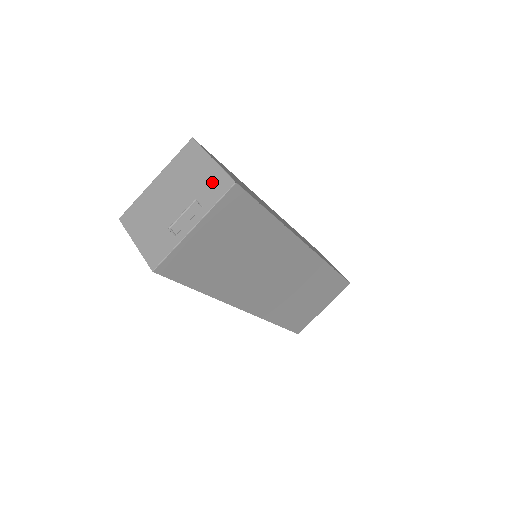
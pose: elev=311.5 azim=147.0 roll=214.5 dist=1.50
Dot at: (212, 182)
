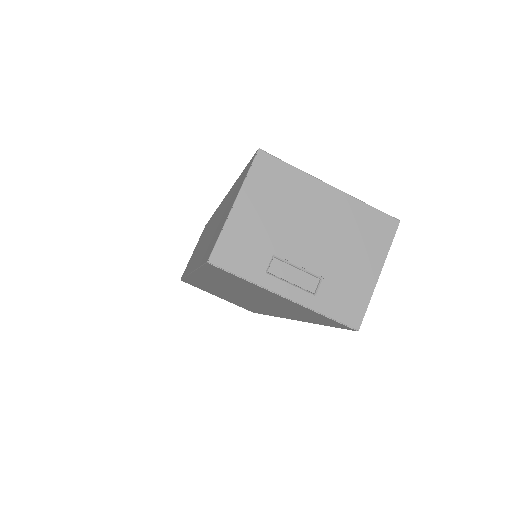
Dot at: (351, 293)
